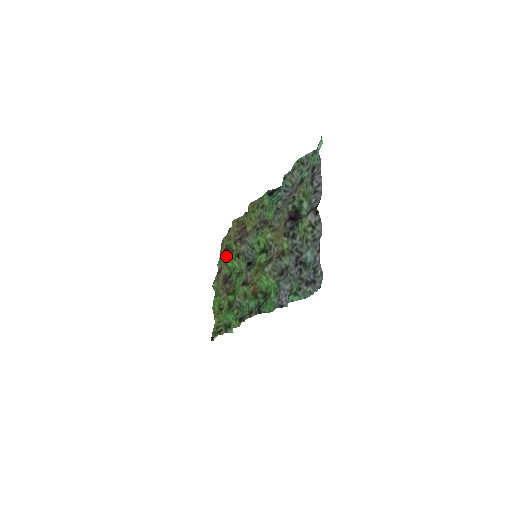
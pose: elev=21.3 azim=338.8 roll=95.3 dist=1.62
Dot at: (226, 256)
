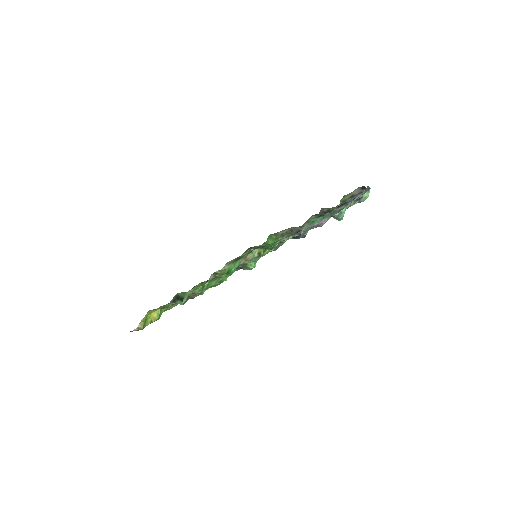
Dot at: occluded
